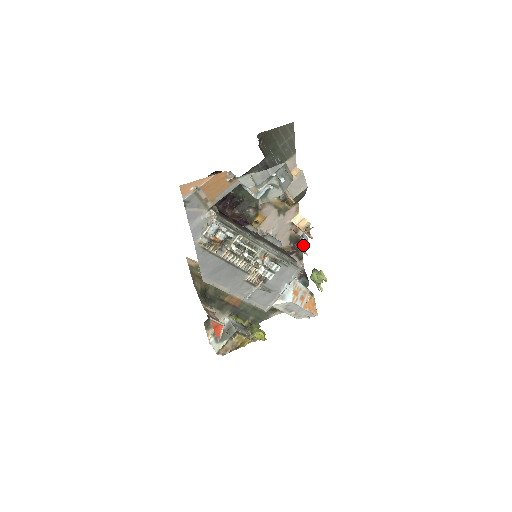
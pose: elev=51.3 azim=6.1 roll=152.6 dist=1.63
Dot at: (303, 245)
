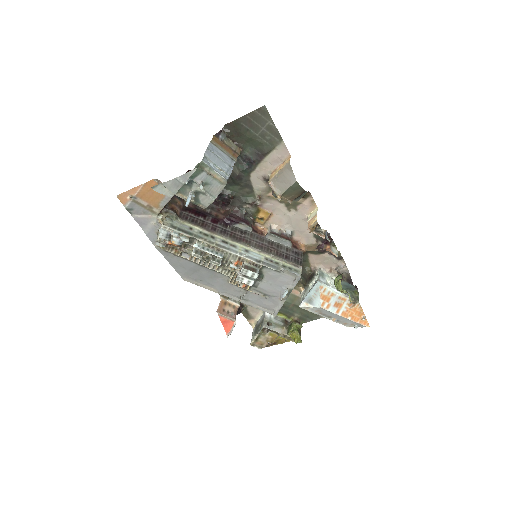
Dot at: (334, 243)
